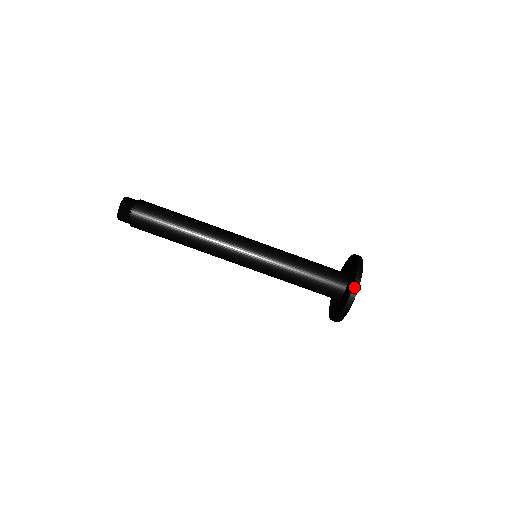
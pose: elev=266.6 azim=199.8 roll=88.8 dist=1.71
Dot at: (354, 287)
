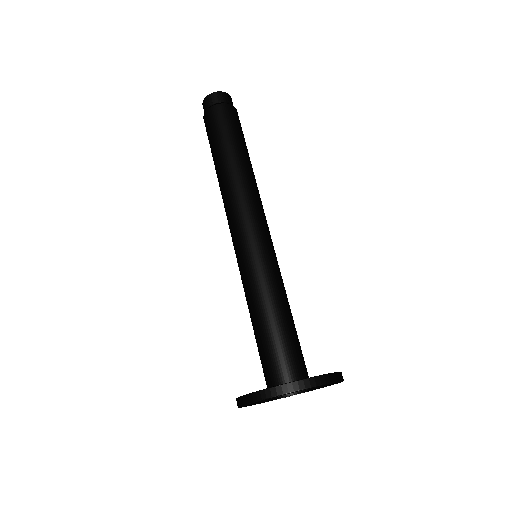
Dot at: (291, 384)
